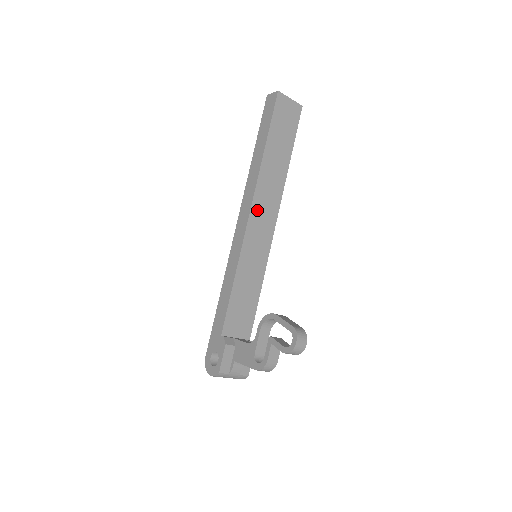
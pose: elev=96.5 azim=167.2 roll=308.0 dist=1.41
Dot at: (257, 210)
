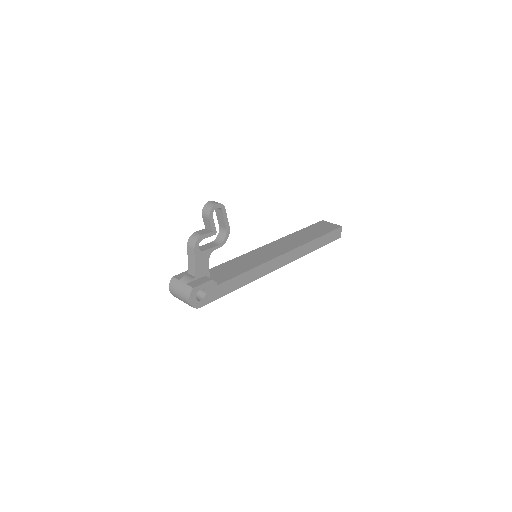
Dot at: (274, 245)
